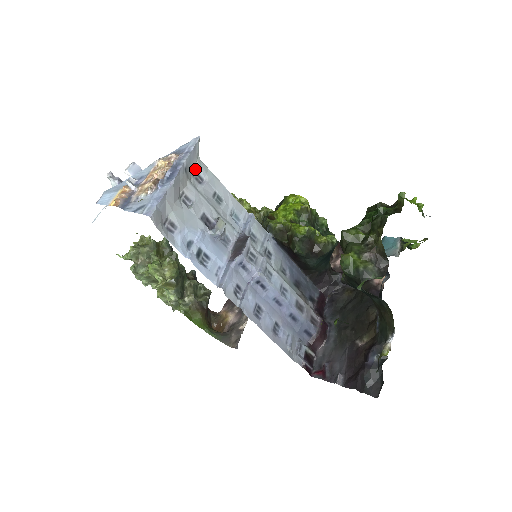
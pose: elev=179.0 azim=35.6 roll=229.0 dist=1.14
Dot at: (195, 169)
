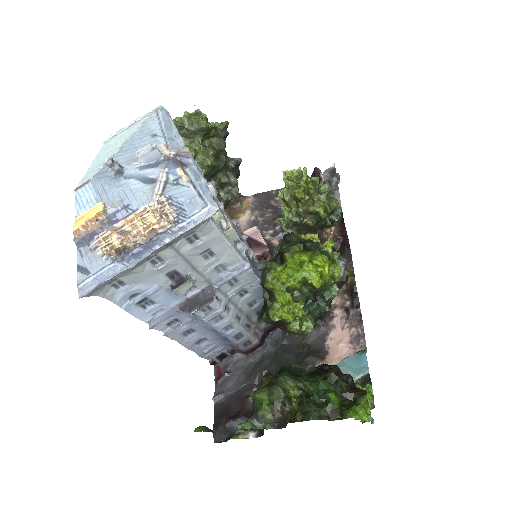
Dot at: (193, 231)
